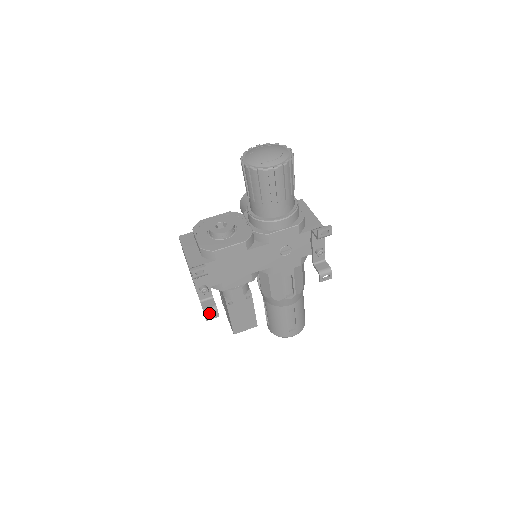
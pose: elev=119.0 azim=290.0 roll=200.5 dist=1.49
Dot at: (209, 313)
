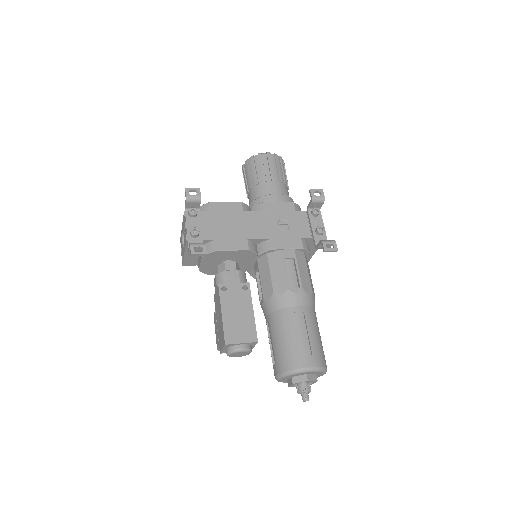
Dot at: (196, 245)
